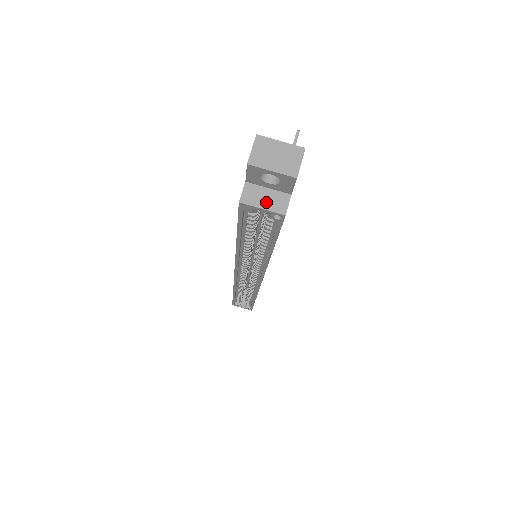
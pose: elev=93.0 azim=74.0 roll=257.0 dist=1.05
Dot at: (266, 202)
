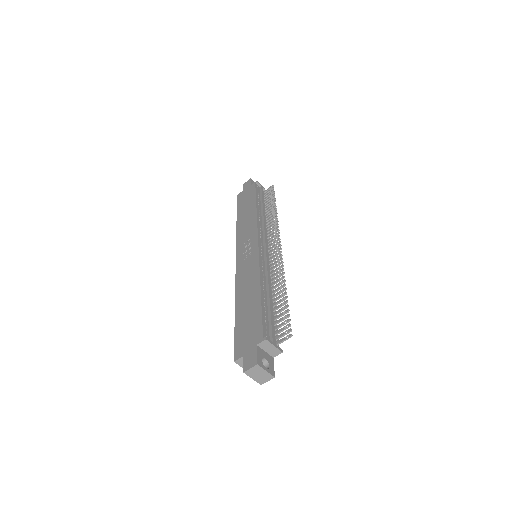
Dot at: occluded
